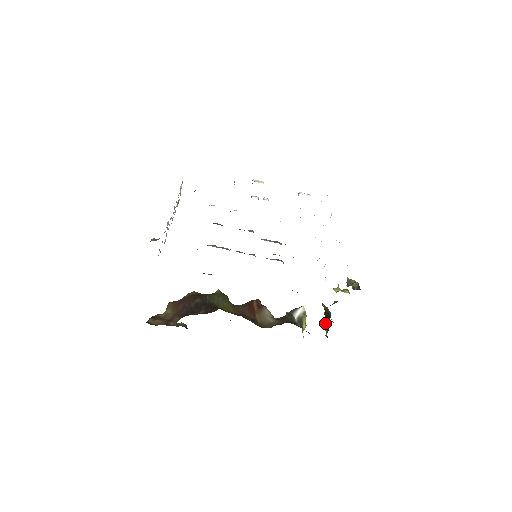
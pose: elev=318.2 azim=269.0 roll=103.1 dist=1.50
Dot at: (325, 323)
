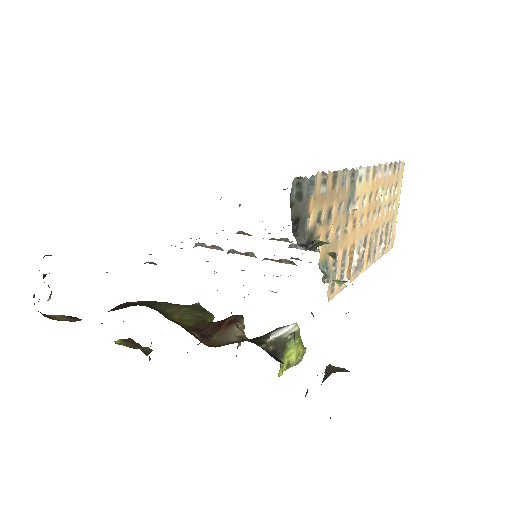
Dot at: occluded
